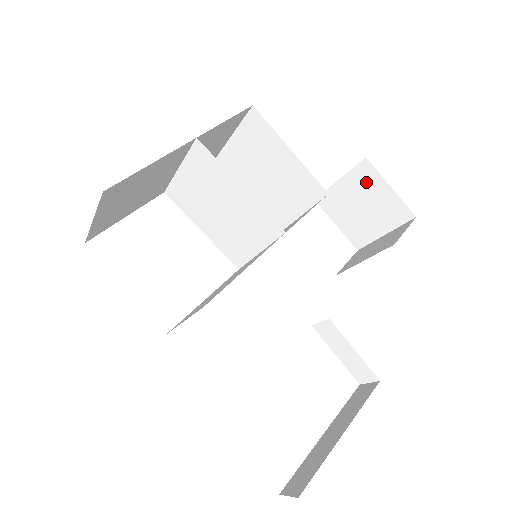
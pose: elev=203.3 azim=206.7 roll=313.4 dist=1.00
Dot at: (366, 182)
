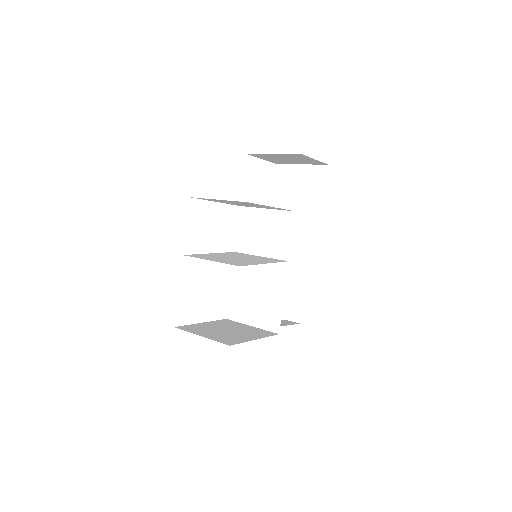
Dot at: (297, 157)
